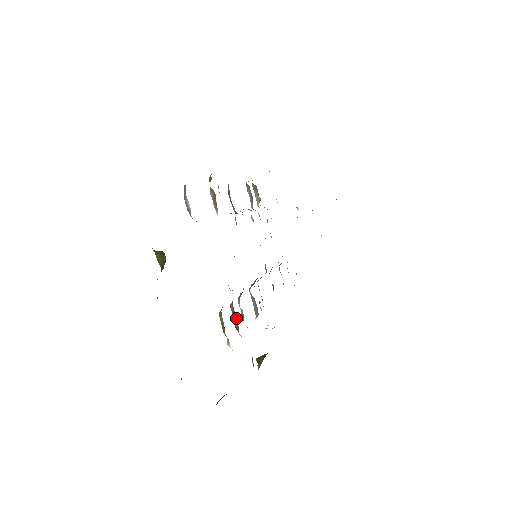
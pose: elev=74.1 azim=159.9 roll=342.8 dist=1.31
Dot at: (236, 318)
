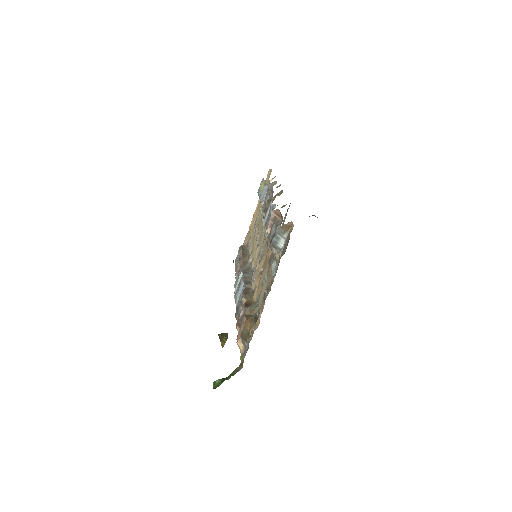
Dot at: occluded
